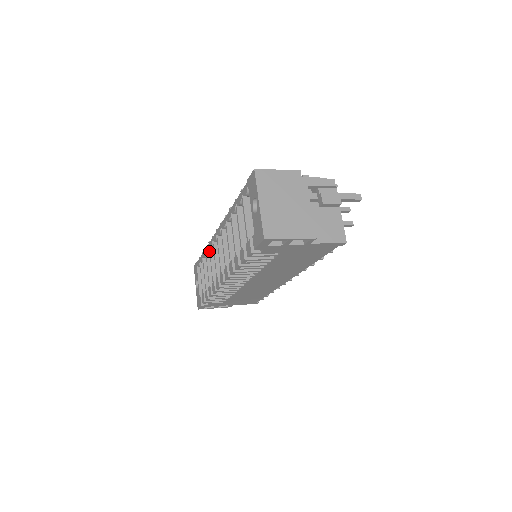
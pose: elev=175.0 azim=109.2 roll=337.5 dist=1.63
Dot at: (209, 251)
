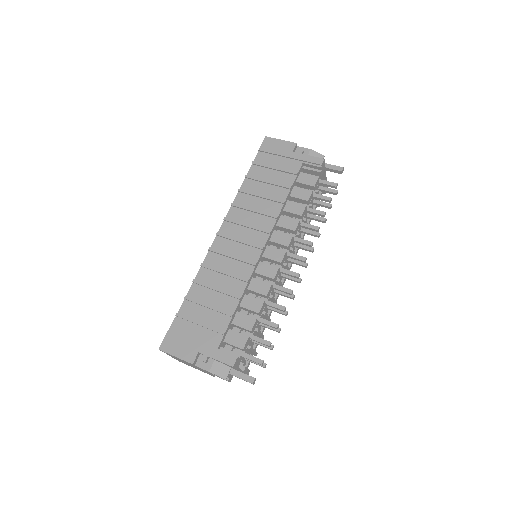
Dot at: occluded
